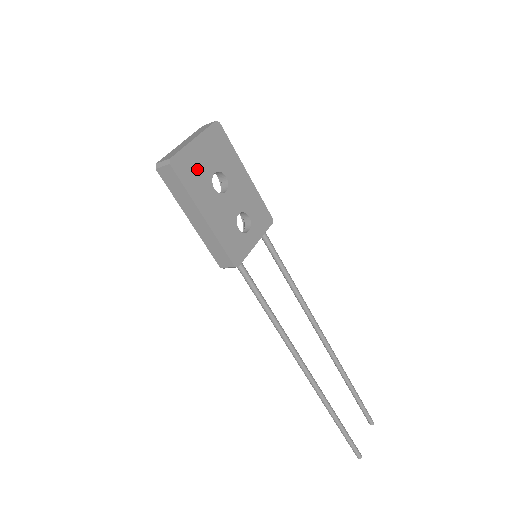
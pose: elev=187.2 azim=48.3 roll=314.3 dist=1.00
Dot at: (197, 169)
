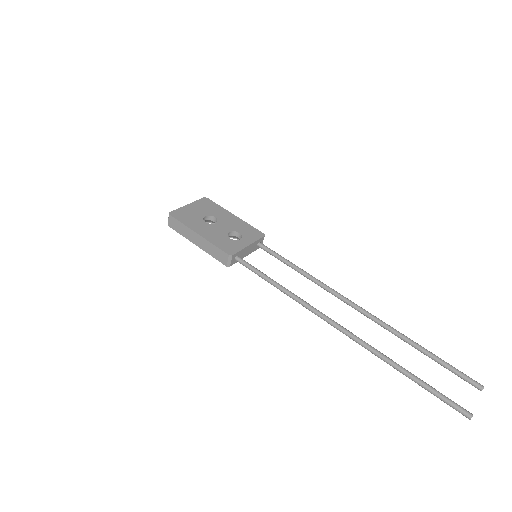
Dot at: (190, 215)
